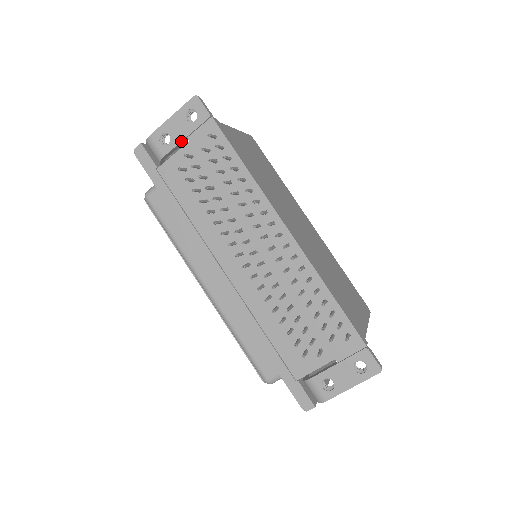
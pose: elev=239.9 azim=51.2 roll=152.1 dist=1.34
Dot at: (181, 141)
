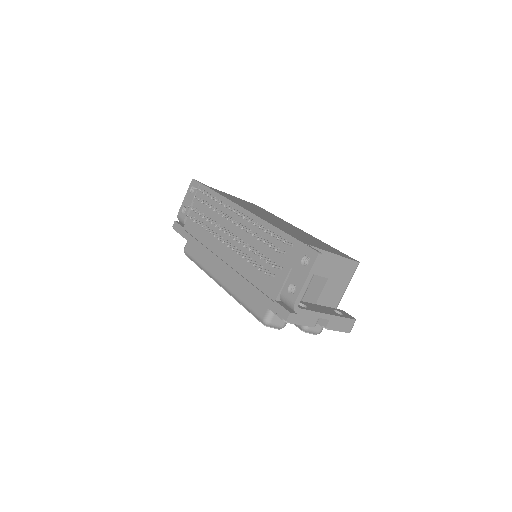
Dot at: (190, 205)
